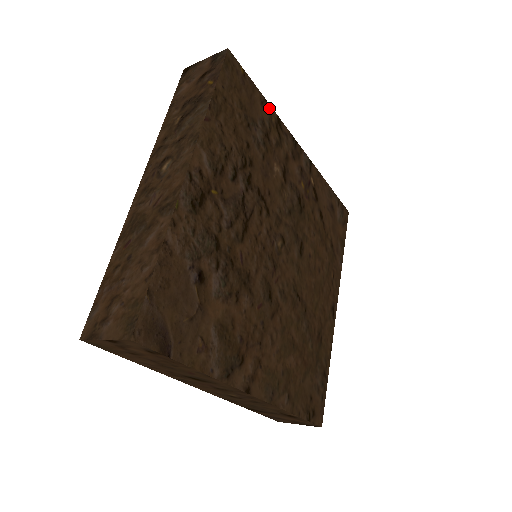
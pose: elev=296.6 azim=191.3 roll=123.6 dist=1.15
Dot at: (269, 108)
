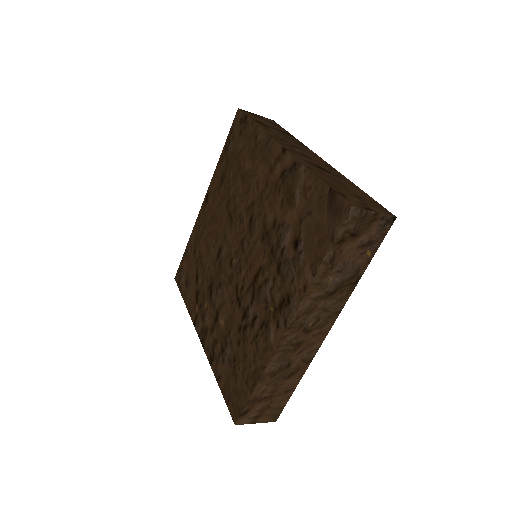
Dot at: occluded
